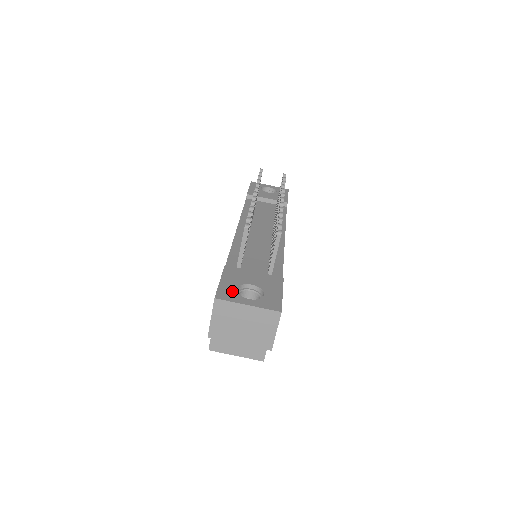
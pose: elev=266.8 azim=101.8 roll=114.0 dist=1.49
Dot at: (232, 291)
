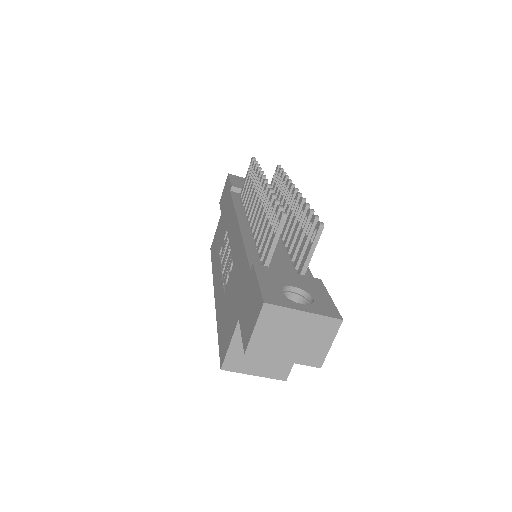
Dot at: (278, 294)
